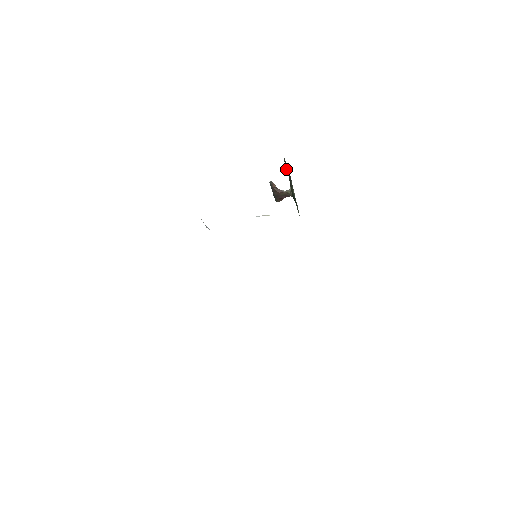
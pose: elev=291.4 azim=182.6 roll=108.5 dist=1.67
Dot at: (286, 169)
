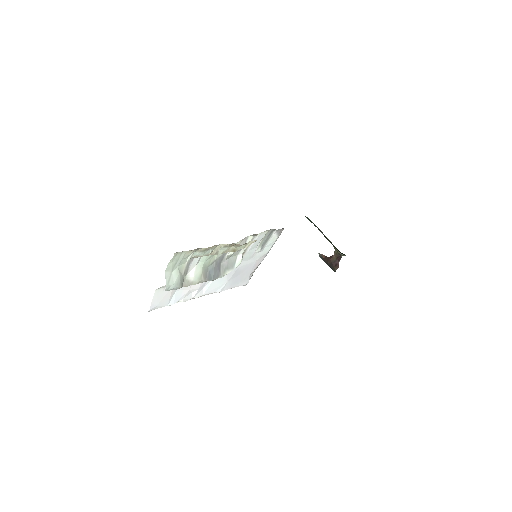
Dot at: occluded
